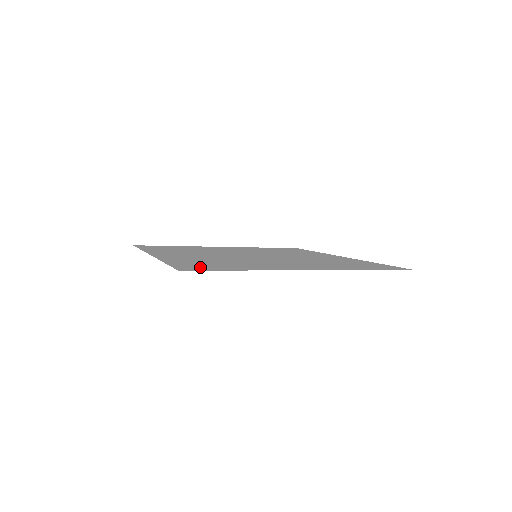
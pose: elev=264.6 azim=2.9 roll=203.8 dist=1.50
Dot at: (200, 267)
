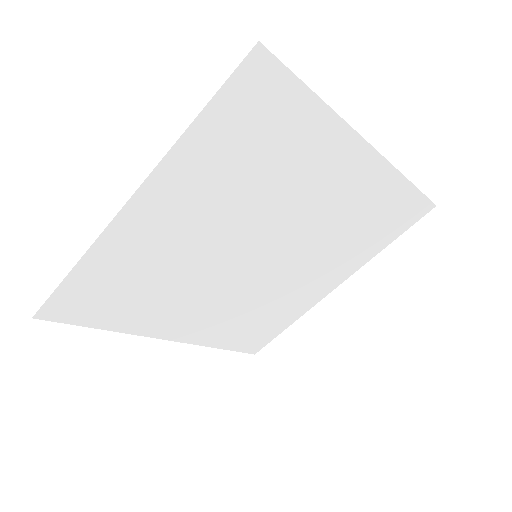
Dot at: (262, 96)
